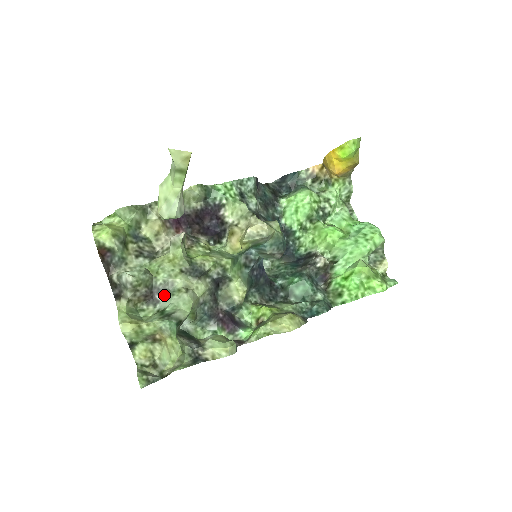
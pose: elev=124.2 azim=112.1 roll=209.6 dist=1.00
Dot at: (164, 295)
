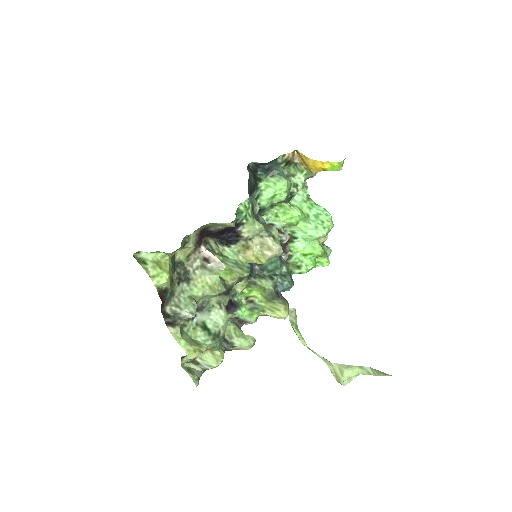
Dot at: (201, 311)
